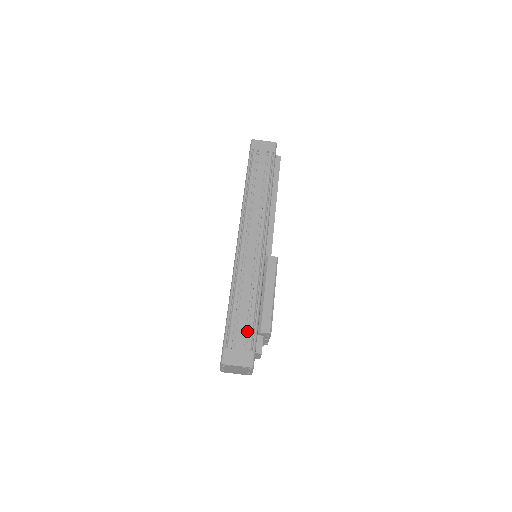
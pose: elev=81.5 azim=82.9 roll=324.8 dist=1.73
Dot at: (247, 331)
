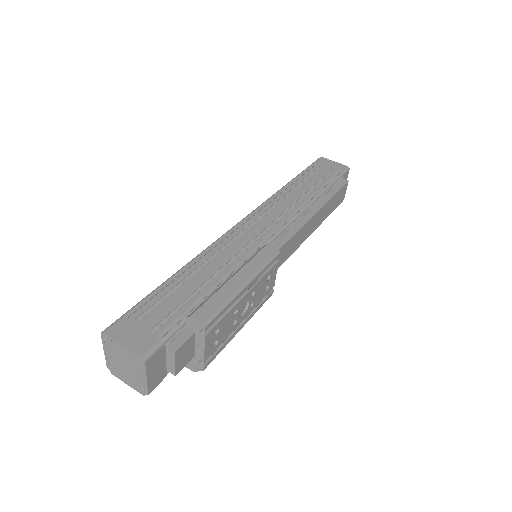
Dot at: (175, 314)
